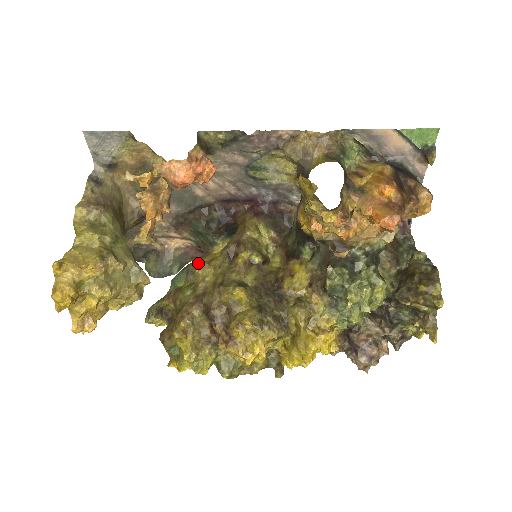
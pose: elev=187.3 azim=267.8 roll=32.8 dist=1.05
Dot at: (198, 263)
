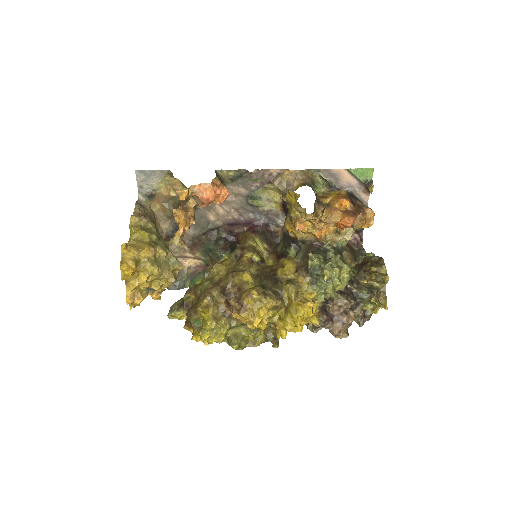
Dot at: (212, 266)
